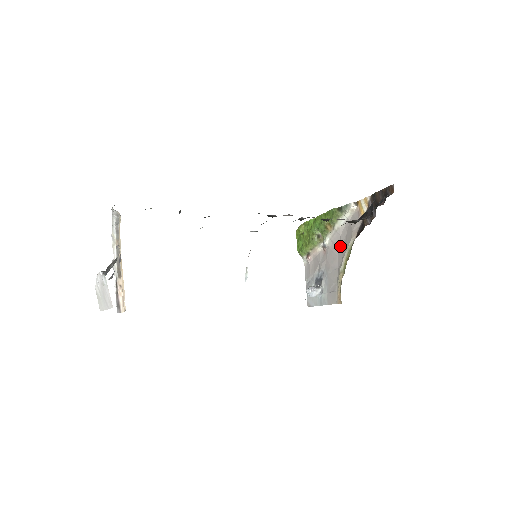
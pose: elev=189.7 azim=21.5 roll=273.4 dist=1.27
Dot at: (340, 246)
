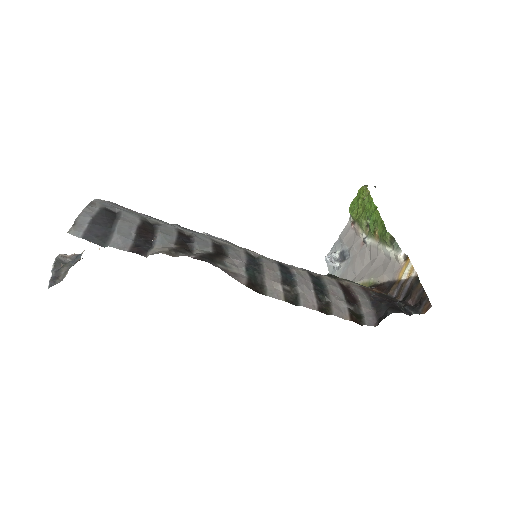
Dot at: (370, 264)
